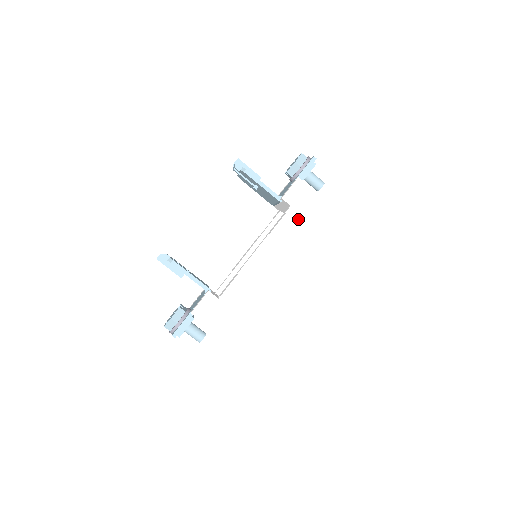
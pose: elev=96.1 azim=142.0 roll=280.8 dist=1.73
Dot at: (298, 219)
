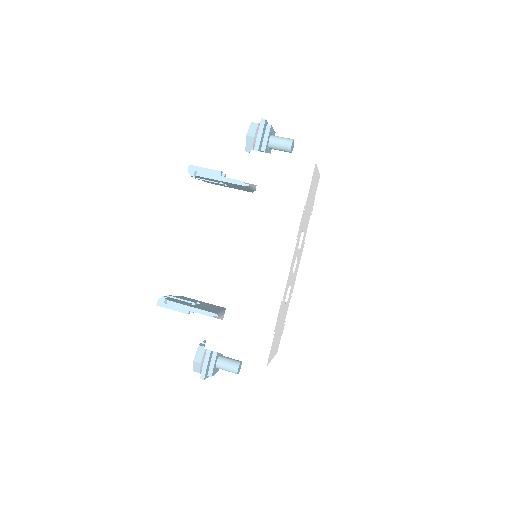
Dot at: (269, 195)
